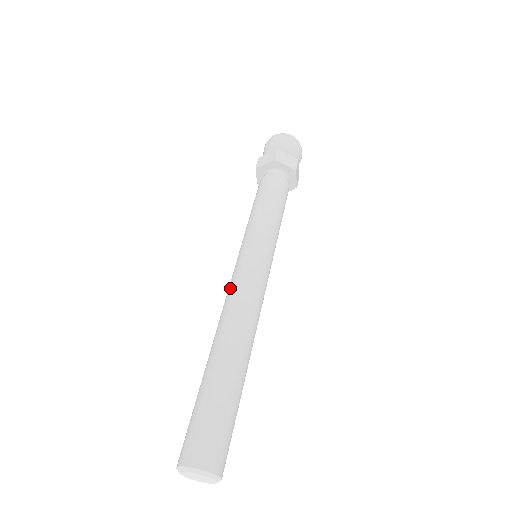
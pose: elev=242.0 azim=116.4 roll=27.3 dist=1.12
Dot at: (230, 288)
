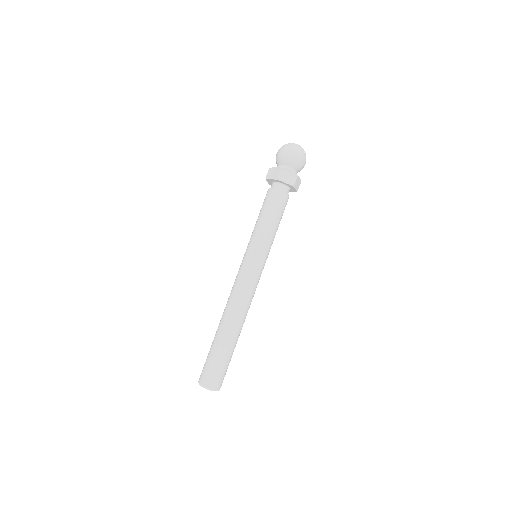
Dot at: (235, 283)
